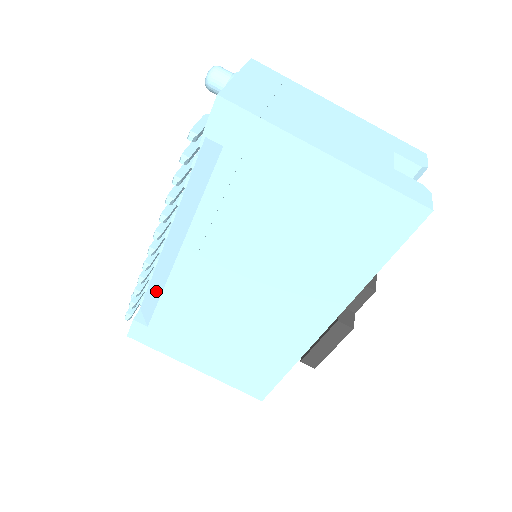
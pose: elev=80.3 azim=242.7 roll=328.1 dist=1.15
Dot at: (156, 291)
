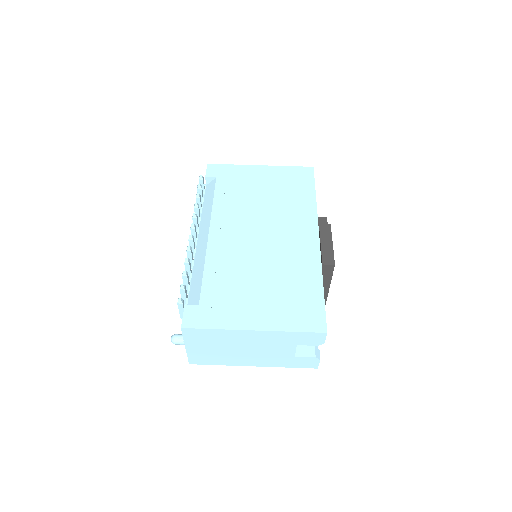
Dot at: (199, 274)
